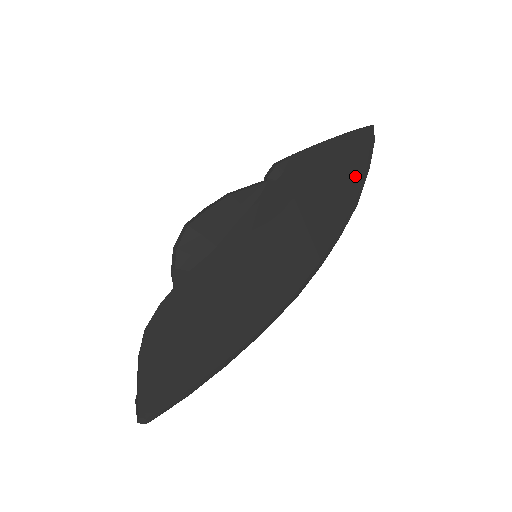
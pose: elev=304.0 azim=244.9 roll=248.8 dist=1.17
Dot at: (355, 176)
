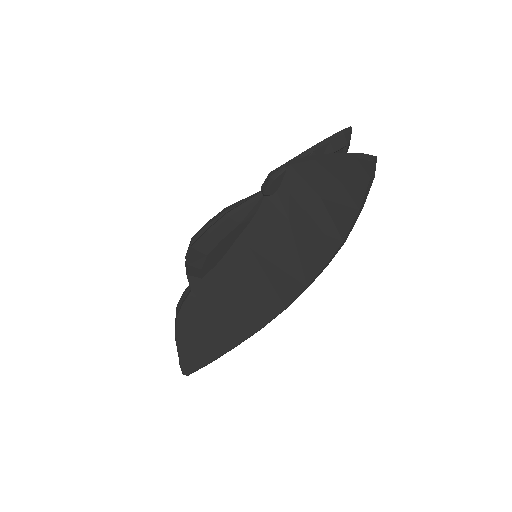
Dot at: (348, 215)
